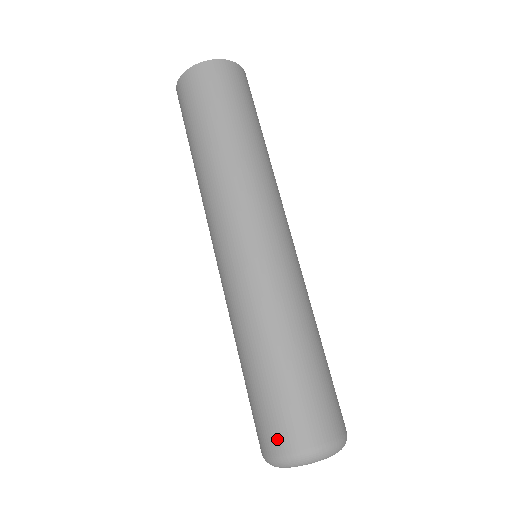
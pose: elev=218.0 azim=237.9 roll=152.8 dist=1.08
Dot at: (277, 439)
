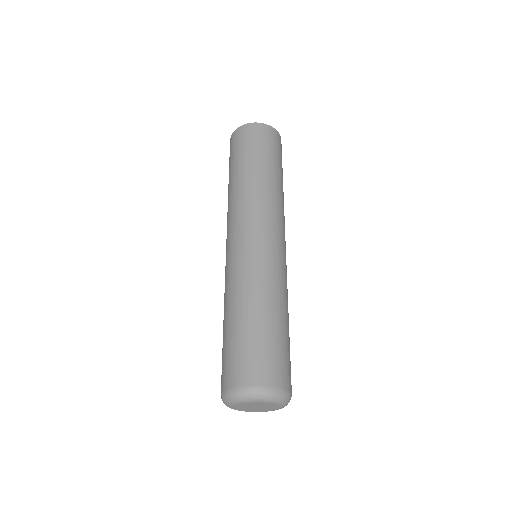
Dot at: (252, 374)
